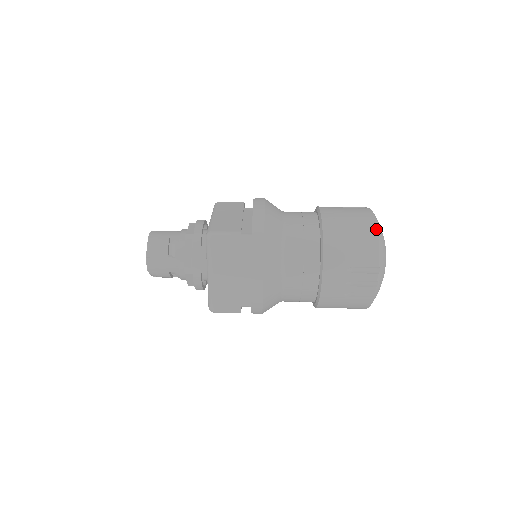
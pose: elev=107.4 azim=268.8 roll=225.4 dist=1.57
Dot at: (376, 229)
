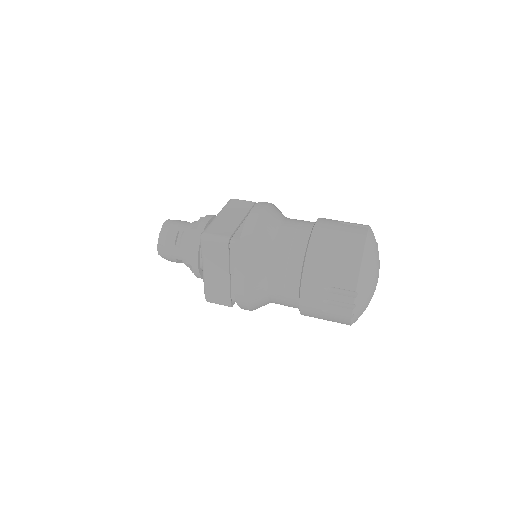
Dot at: (361, 253)
